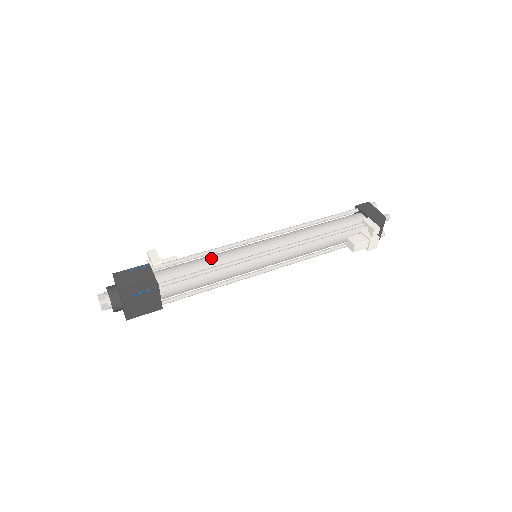
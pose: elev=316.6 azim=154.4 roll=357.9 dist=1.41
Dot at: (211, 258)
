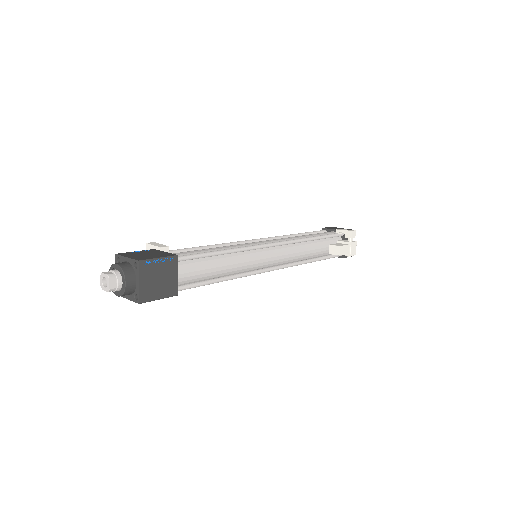
Dot at: (218, 247)
